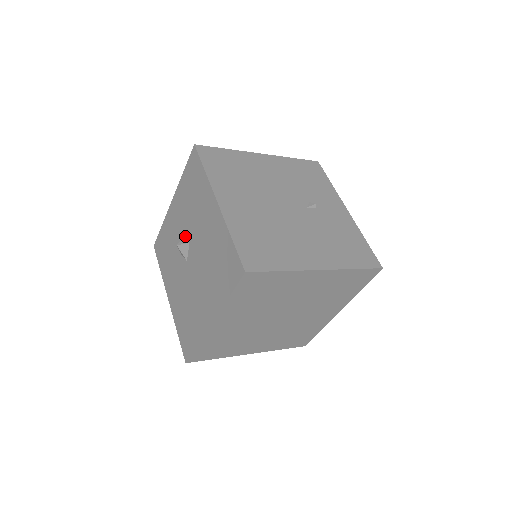
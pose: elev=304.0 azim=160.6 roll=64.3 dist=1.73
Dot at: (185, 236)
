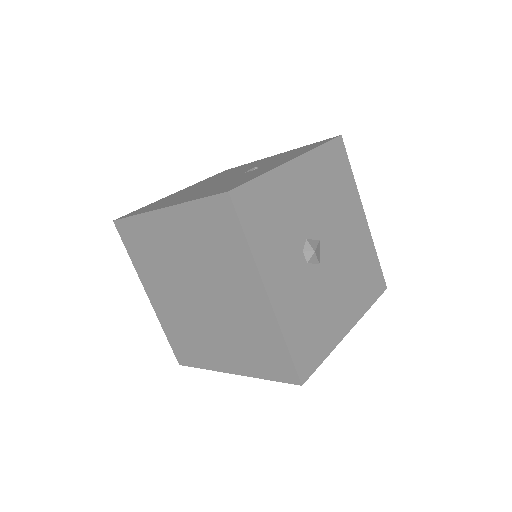
Dot at: occluded
